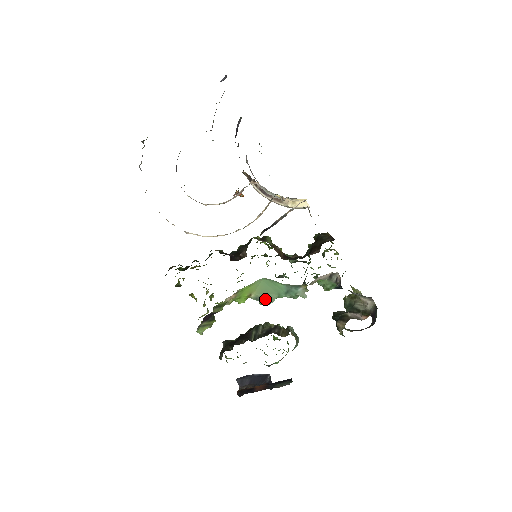
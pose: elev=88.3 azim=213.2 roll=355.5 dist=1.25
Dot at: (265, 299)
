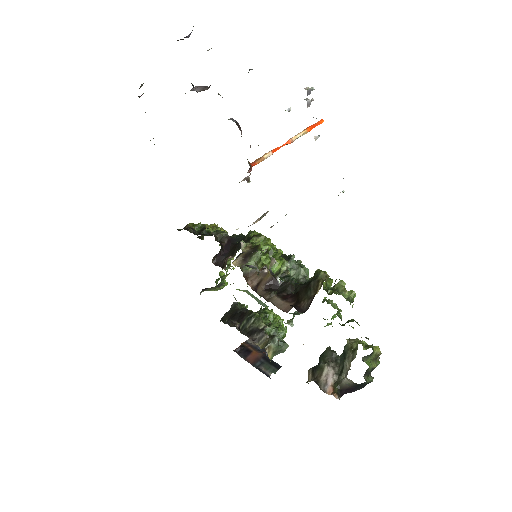
Dot at: (258, 301)
